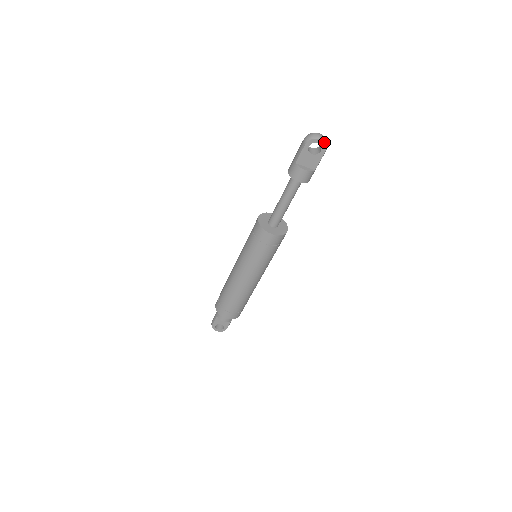
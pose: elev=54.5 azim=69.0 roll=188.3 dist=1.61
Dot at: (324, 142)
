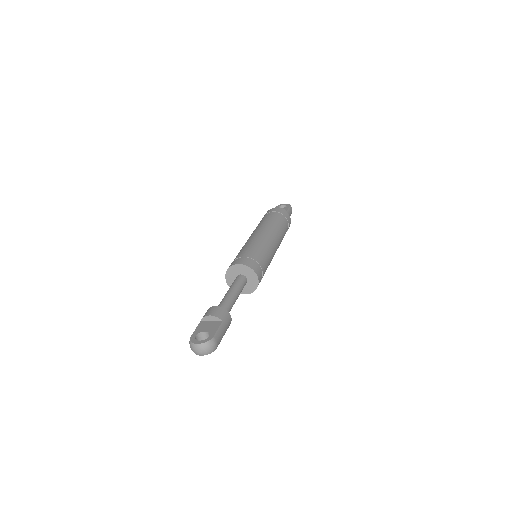
Dot at: (207, 354)
